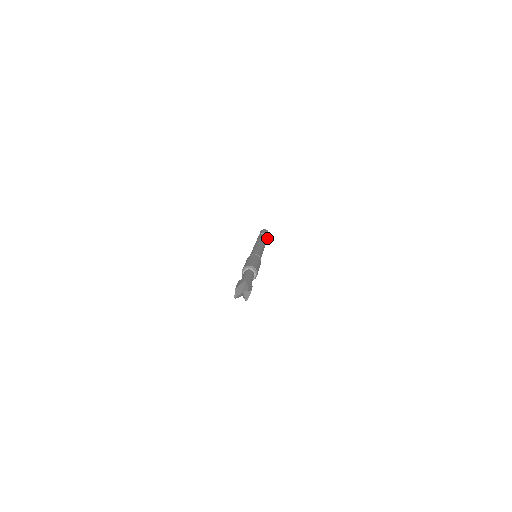
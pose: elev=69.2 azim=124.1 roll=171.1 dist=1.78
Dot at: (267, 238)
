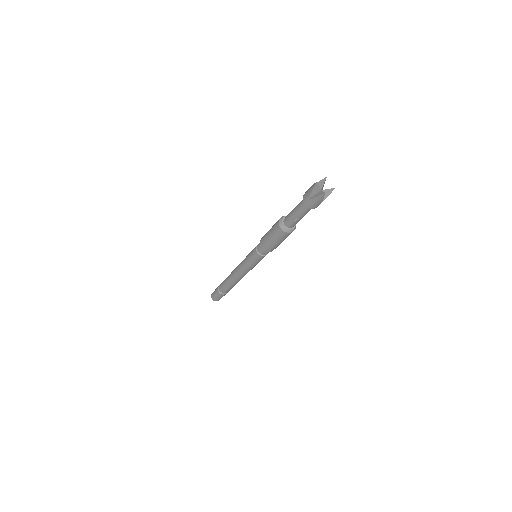
Dot at: occluded
